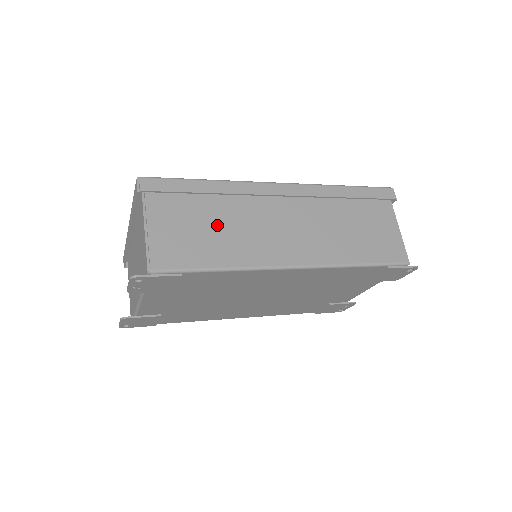
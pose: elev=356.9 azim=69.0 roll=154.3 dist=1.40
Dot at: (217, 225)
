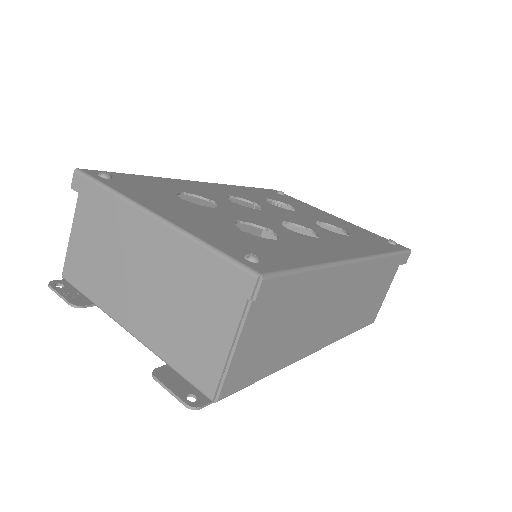
Dot at: (292, 323)
